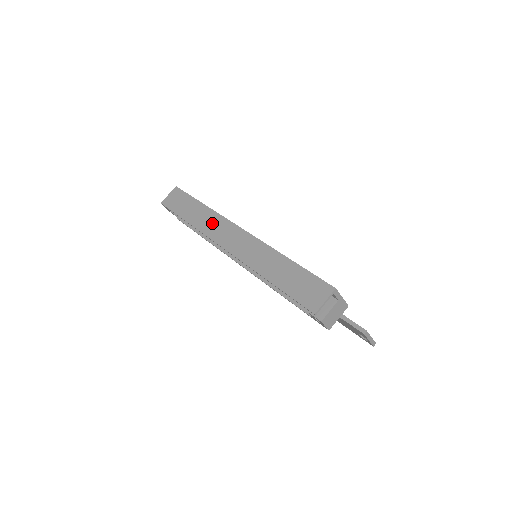
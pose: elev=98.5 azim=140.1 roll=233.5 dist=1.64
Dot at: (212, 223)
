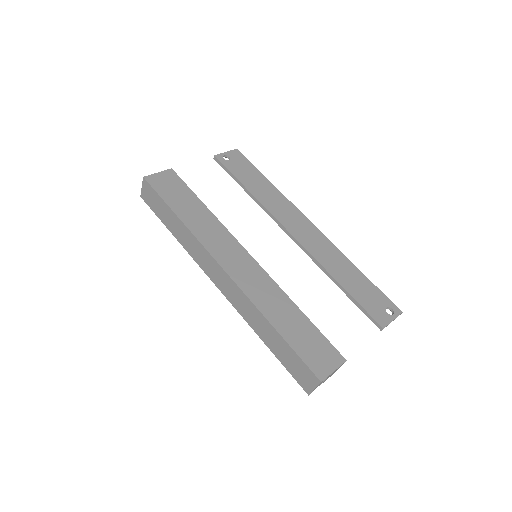
Dot at: (196, 250)
